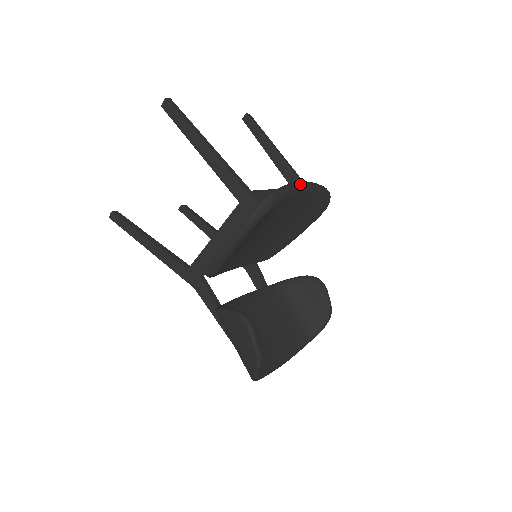
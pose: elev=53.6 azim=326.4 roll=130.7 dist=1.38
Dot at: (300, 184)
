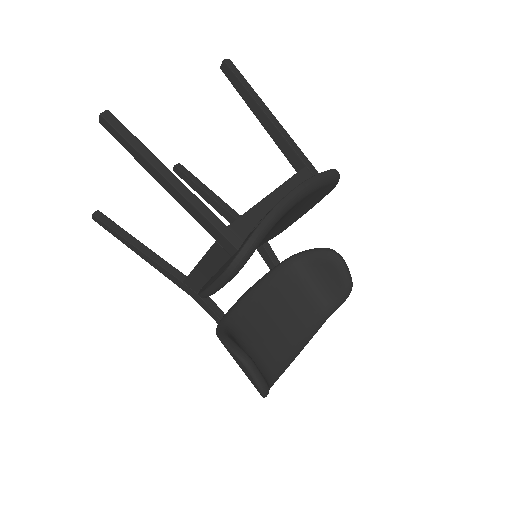
Dot at: (290, 198)
